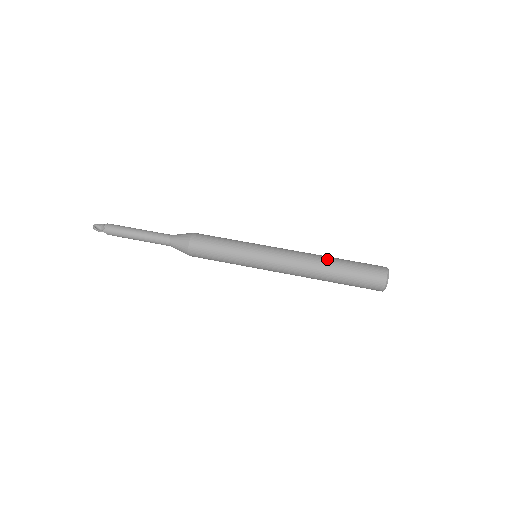
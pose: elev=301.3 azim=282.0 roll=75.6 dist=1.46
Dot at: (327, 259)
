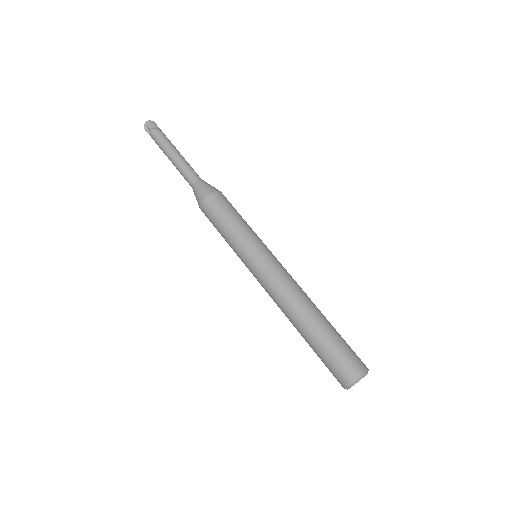
Dot at: (305, 321)
